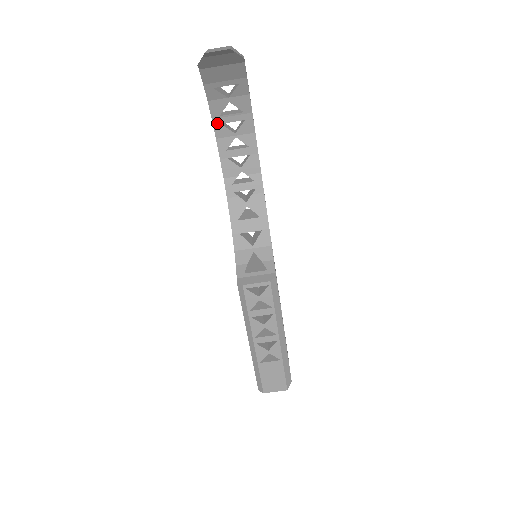
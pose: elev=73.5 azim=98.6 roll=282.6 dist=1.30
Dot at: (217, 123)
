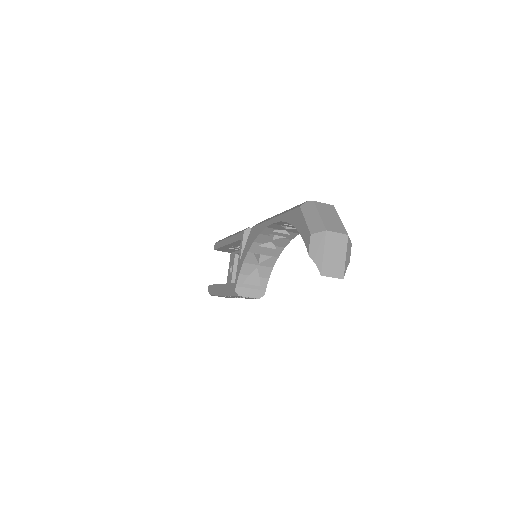
Dot at: occluded
